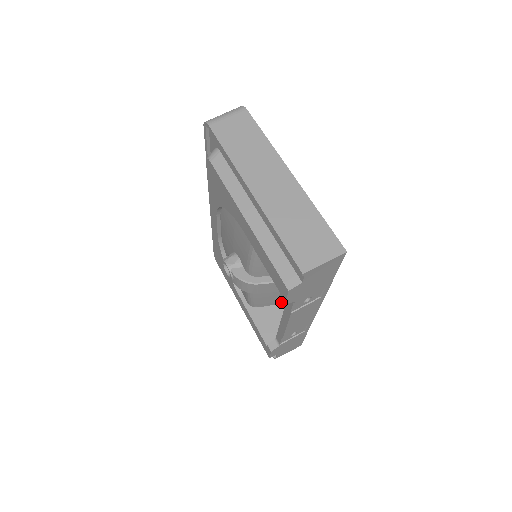
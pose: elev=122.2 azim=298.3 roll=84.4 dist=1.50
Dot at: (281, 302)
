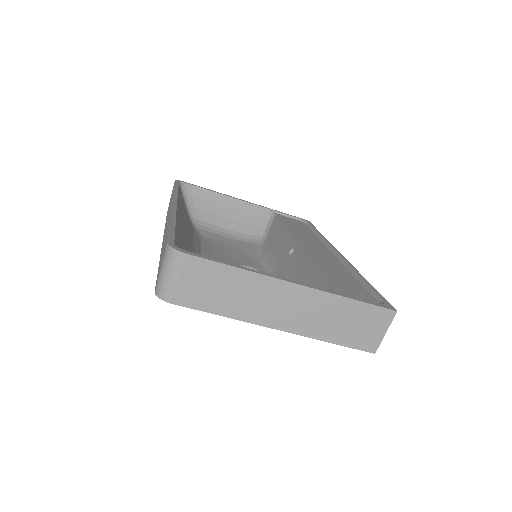
Dot at: occluded
